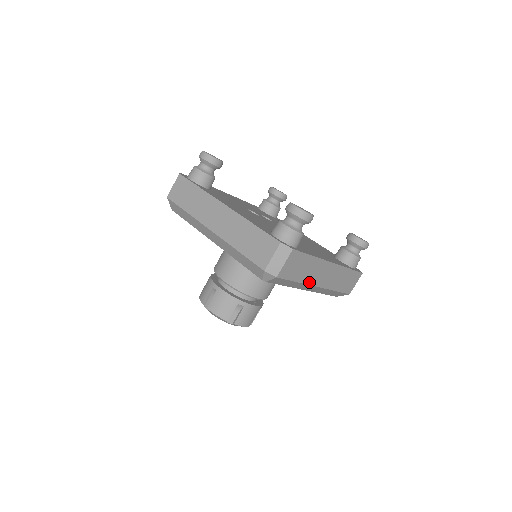
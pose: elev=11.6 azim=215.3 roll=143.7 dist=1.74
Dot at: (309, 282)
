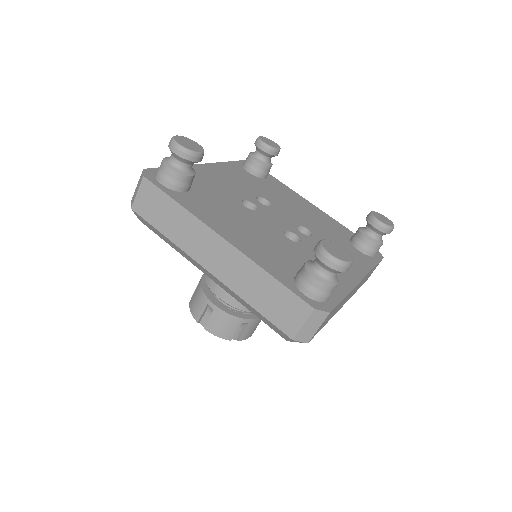
Dot at: (336, 312)
